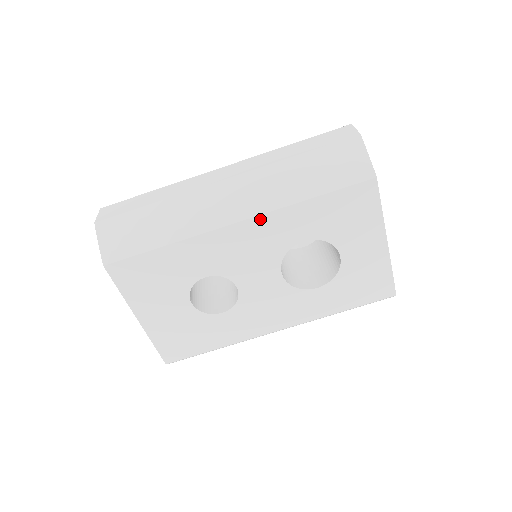
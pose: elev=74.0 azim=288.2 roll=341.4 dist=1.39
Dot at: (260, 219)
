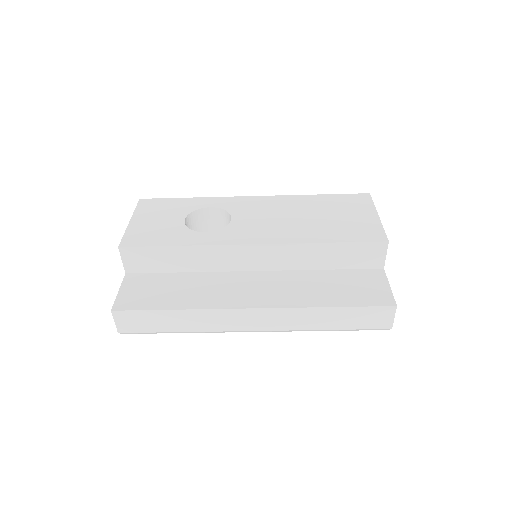
Dot at: occluded
